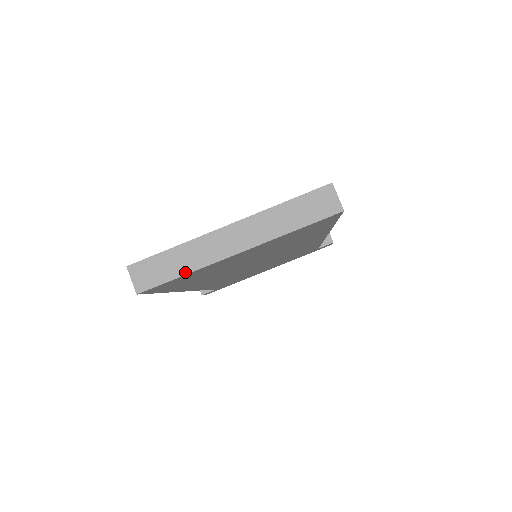
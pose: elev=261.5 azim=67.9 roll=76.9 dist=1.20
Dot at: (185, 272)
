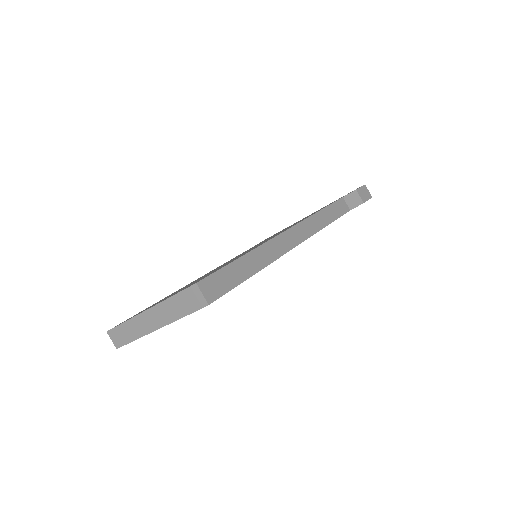
Dot at: (134, 339)
